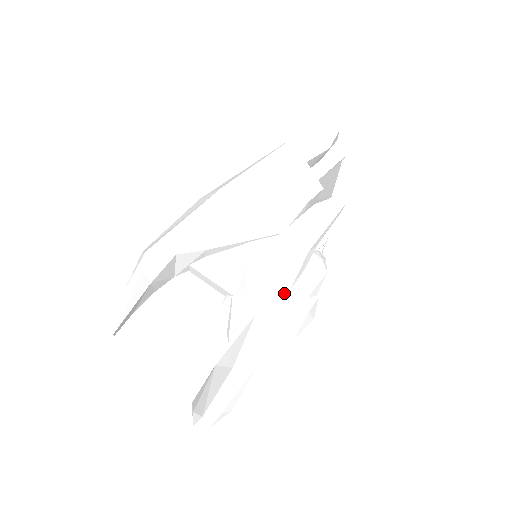
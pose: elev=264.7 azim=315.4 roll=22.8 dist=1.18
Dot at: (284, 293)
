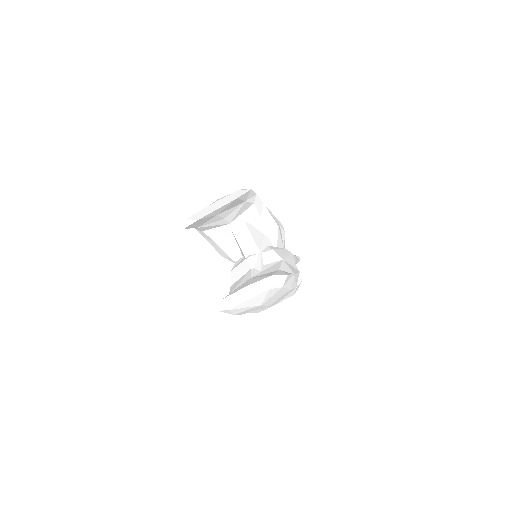
Dot at: (293, 262)
